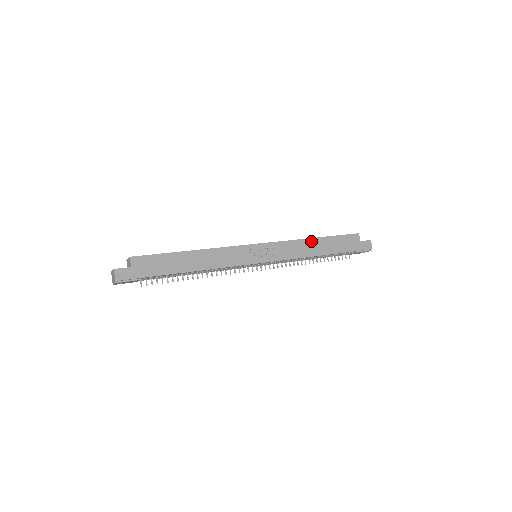
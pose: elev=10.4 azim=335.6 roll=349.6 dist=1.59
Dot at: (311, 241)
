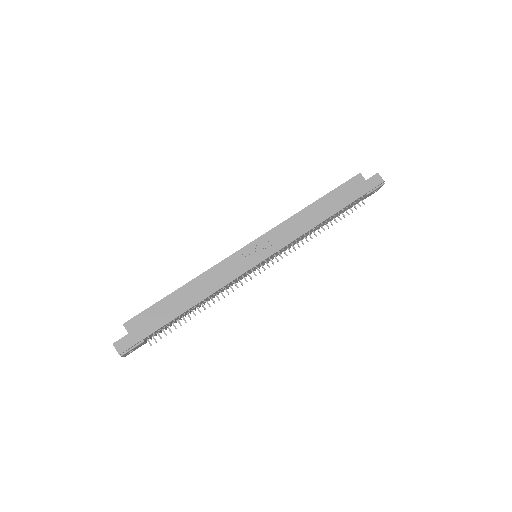
Dot at: (308, 210)
